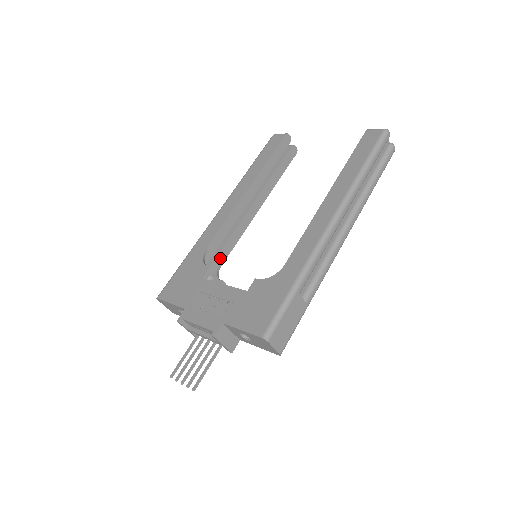
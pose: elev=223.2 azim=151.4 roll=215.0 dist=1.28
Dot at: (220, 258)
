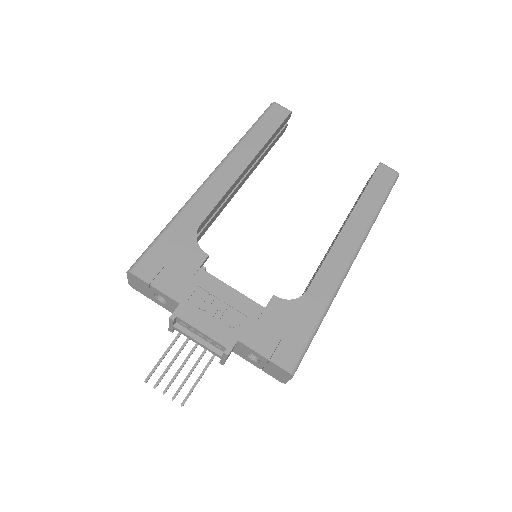
Dot at: (200, 235)
